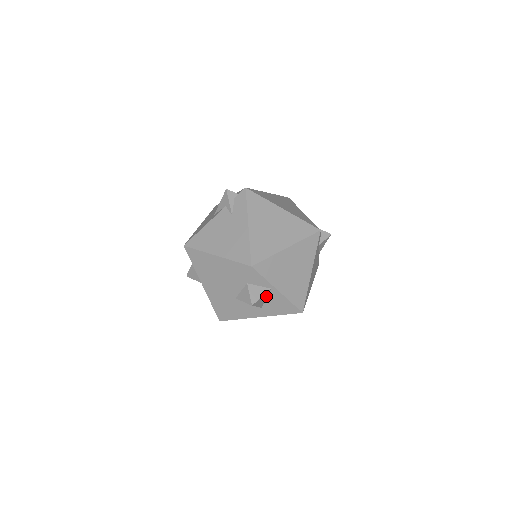
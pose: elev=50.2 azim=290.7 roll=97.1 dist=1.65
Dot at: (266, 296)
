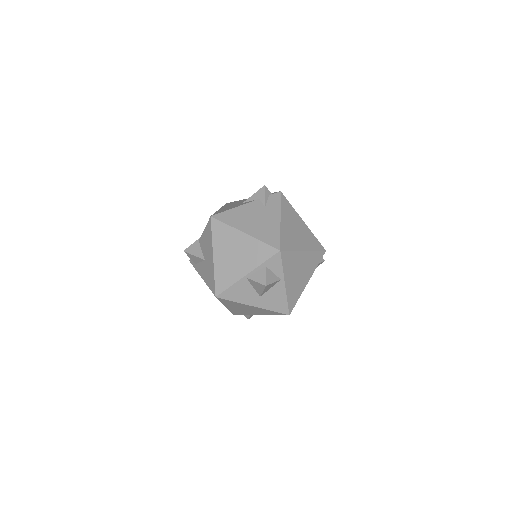
Dot at: (272, 285)
